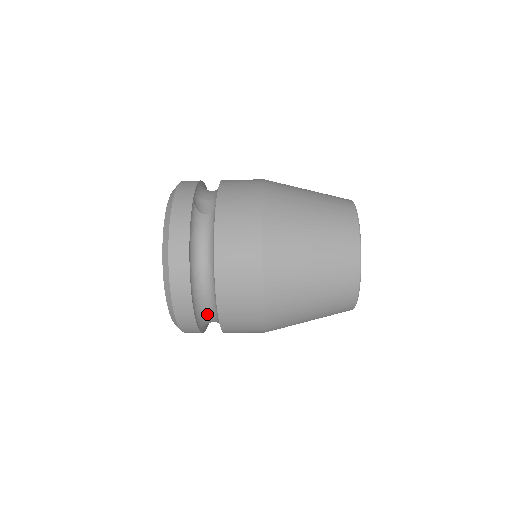
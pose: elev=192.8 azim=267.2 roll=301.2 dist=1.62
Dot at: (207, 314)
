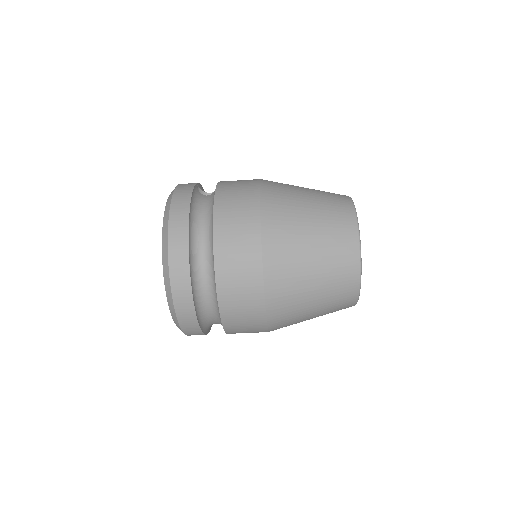
Dot at: (204, 288)
